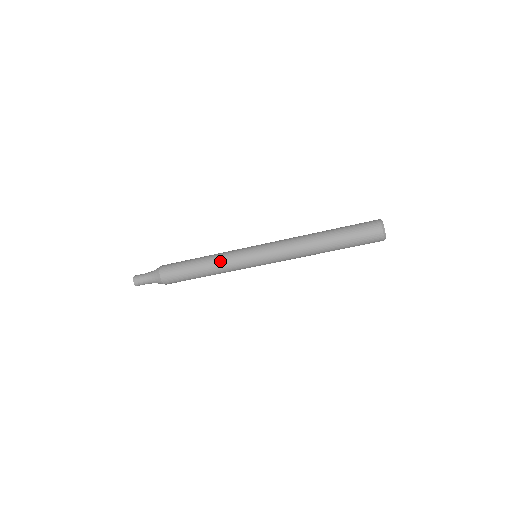
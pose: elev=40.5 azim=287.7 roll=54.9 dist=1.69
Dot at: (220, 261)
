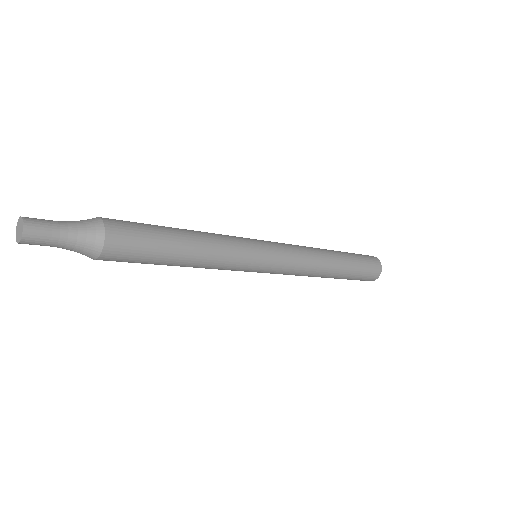
Dot at: (221, 242)
